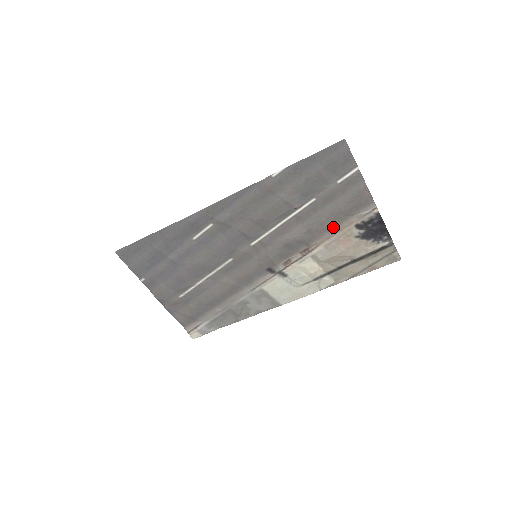
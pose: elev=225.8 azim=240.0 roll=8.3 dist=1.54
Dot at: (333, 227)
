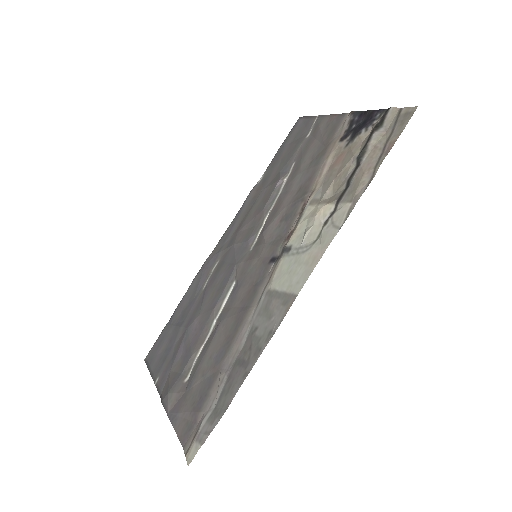
Dot at: (319, 163)
